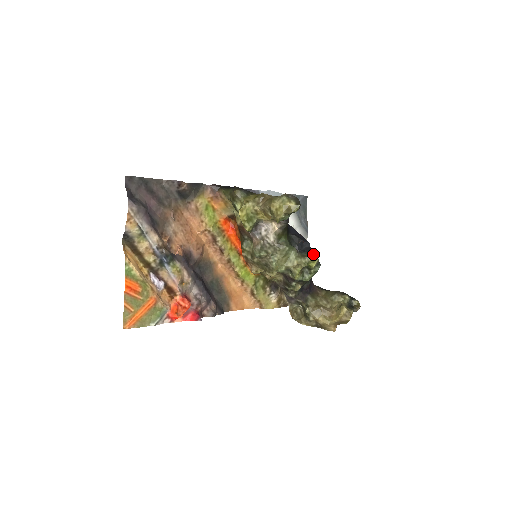
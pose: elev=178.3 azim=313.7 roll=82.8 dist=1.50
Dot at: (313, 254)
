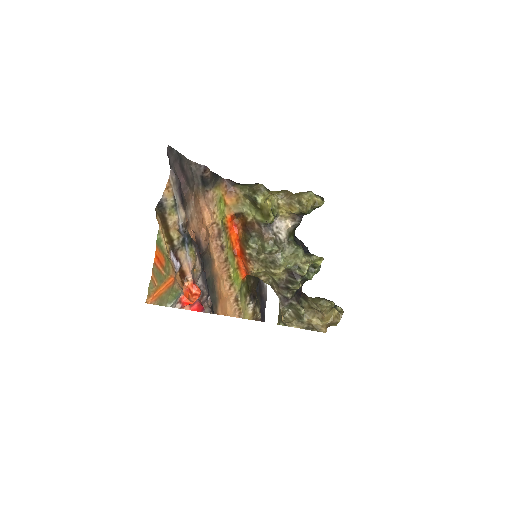
Dot at: occluded
